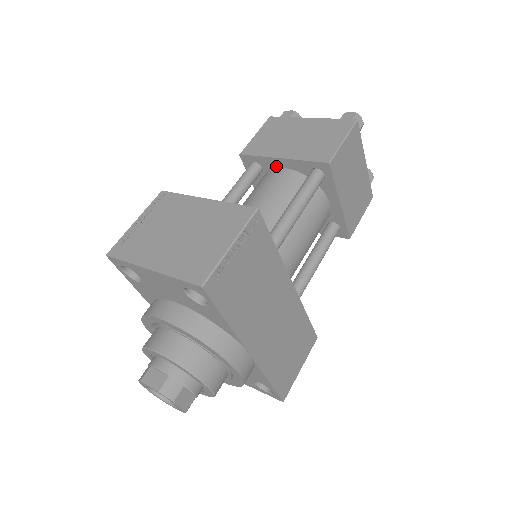
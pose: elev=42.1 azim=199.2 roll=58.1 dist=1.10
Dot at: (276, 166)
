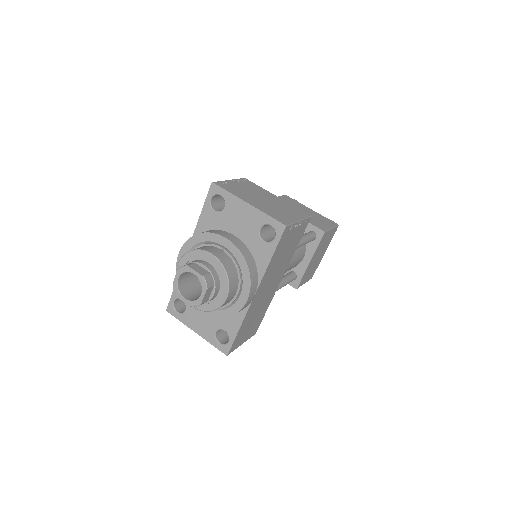
Dot at: occluded
